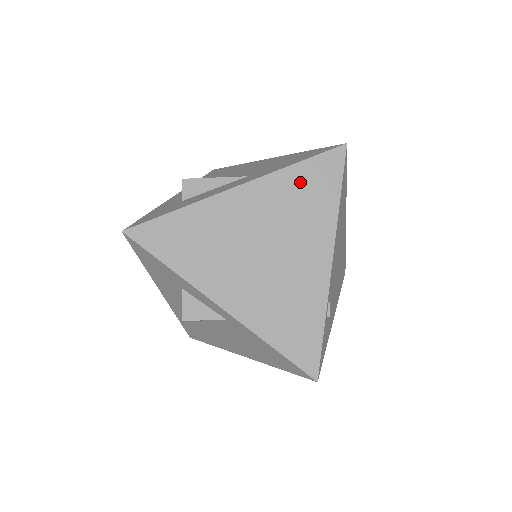
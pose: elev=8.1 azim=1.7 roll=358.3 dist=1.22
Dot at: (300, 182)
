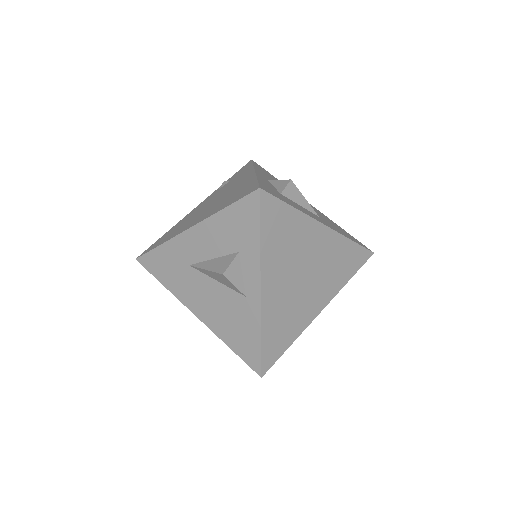
Dot at: (346, 253)
